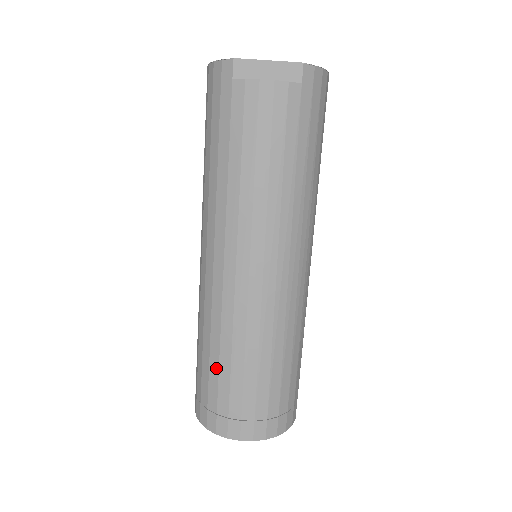
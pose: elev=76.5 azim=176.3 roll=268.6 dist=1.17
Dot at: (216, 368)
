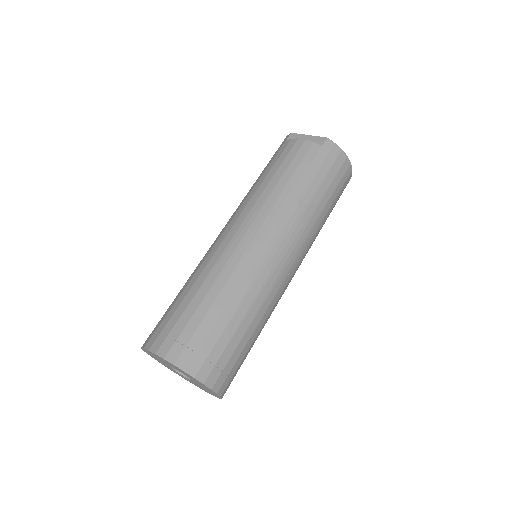
Dot at: (179, 296)
